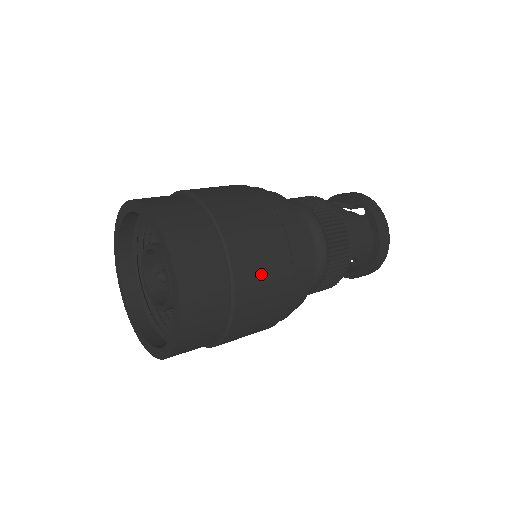
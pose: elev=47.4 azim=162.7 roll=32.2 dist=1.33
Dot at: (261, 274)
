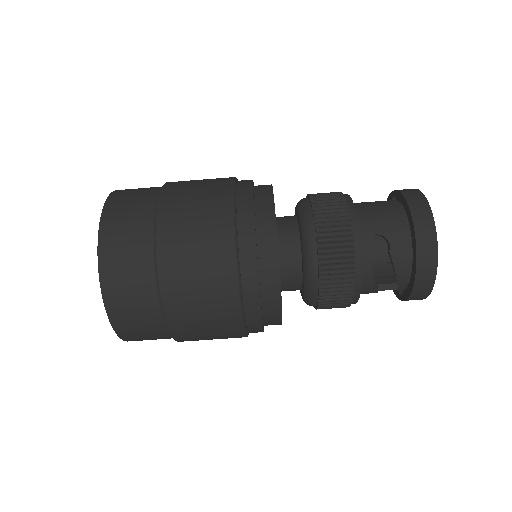
Dot at: (191, 203)
